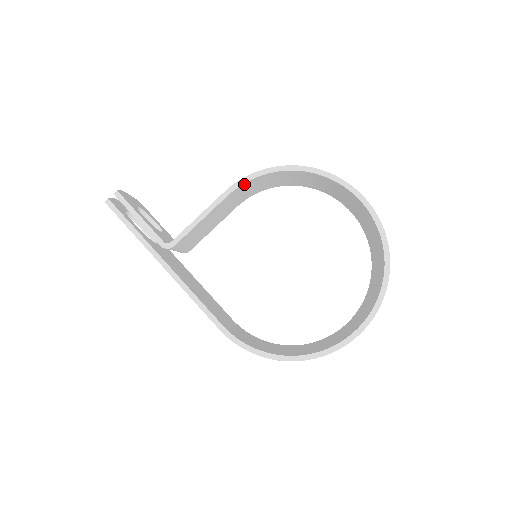
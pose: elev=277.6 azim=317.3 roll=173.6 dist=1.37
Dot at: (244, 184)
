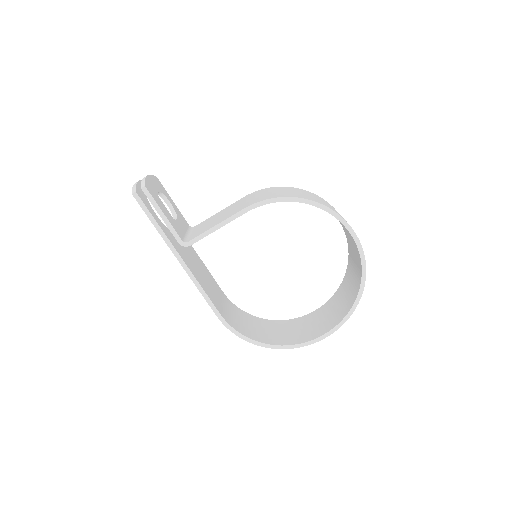
Dot at: (262, 204)
